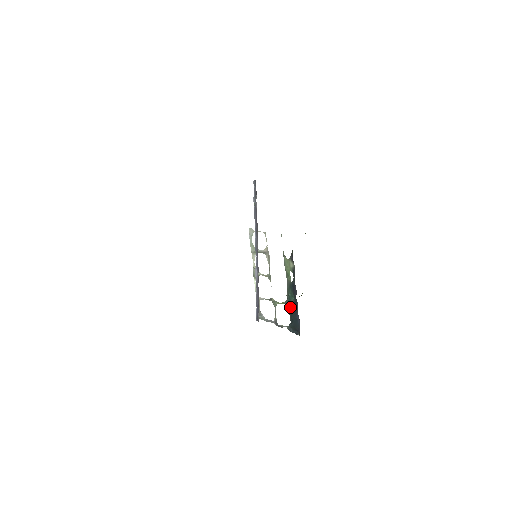
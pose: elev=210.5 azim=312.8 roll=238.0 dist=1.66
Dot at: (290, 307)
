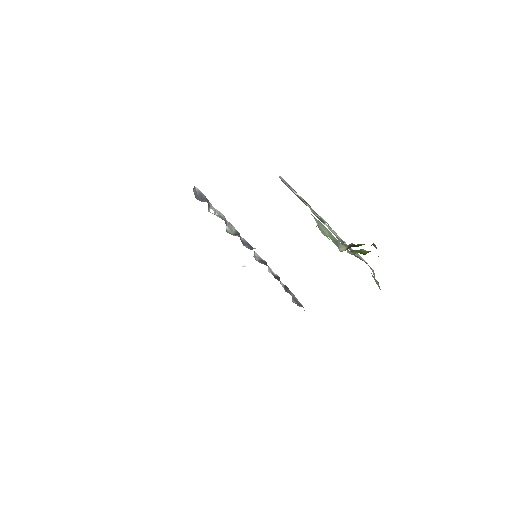
Dot at: occluded
